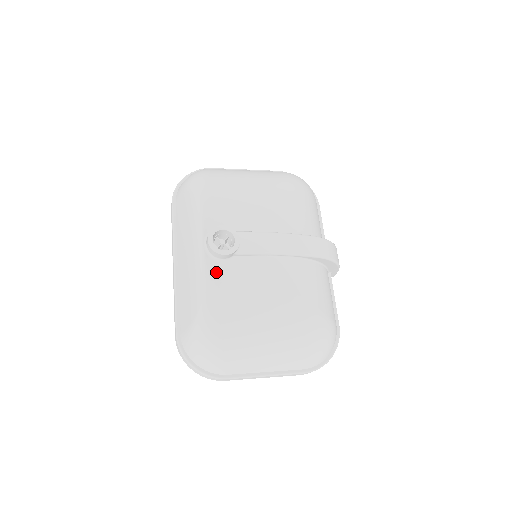
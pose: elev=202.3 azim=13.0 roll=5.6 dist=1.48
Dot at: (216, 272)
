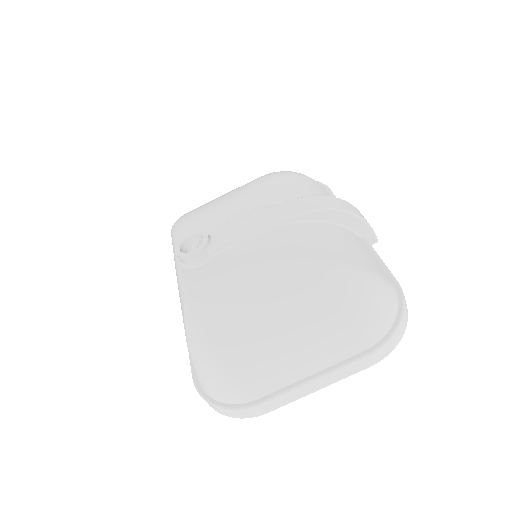
Dot at: (193, 278)
